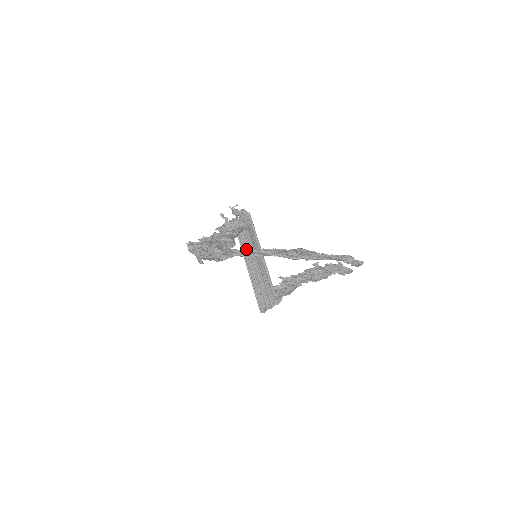
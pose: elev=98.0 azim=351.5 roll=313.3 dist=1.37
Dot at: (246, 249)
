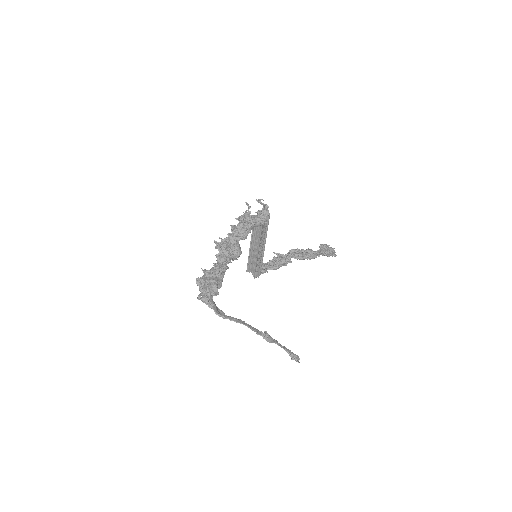
Dot at: (255, 232)
